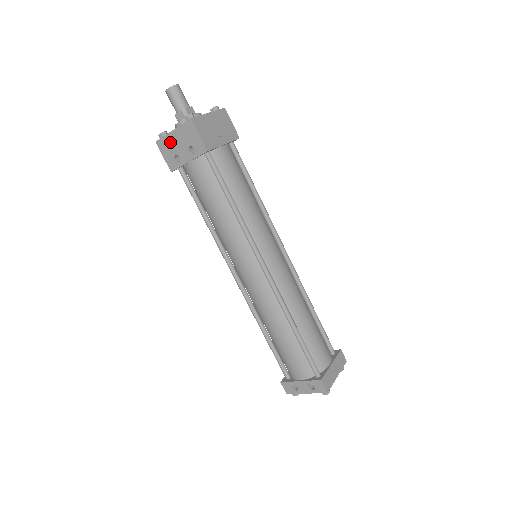
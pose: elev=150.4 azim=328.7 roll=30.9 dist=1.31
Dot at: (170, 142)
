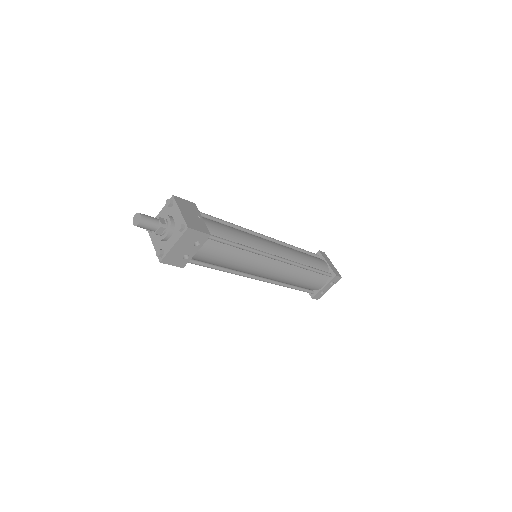
Dot at: (175, 253)
